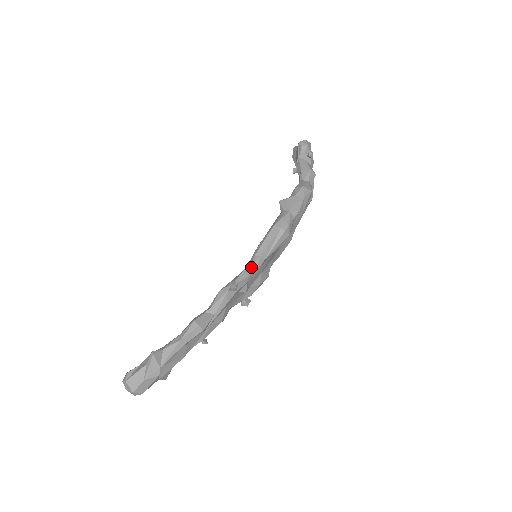
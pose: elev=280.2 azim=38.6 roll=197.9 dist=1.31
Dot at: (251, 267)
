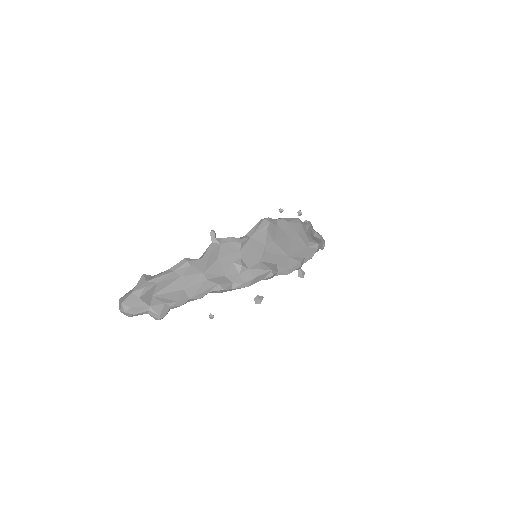
Dot at: (237, 238)
